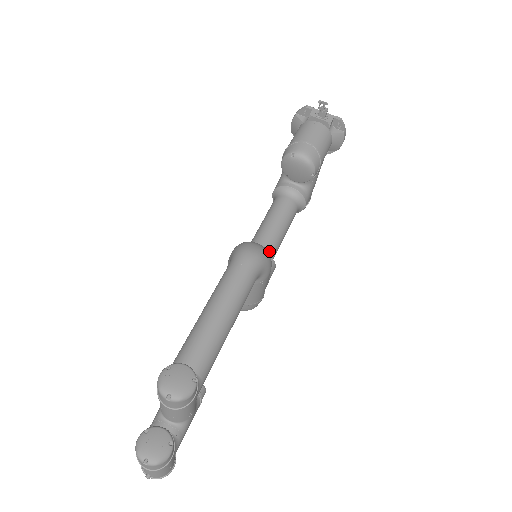
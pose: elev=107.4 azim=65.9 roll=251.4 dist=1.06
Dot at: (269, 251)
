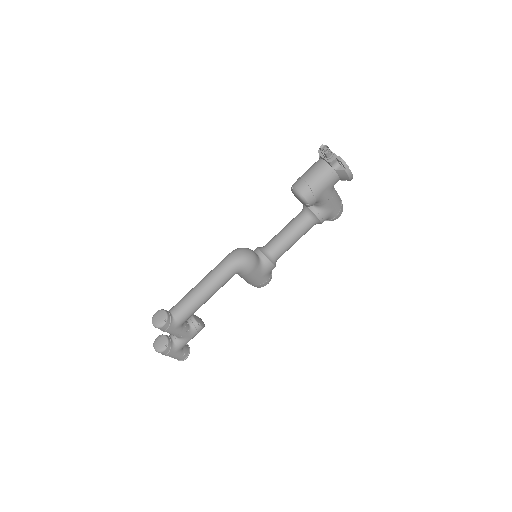
Dot at: (270, 253)
